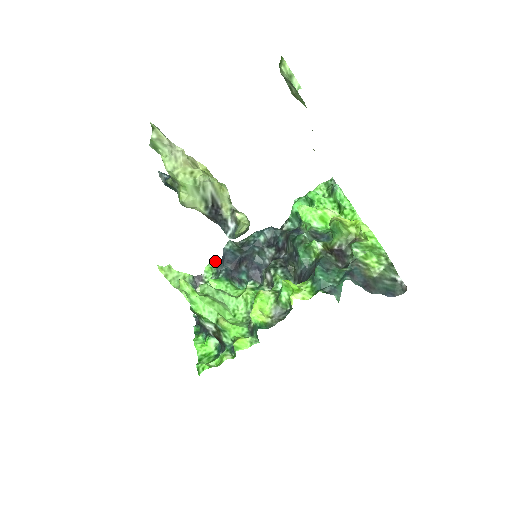
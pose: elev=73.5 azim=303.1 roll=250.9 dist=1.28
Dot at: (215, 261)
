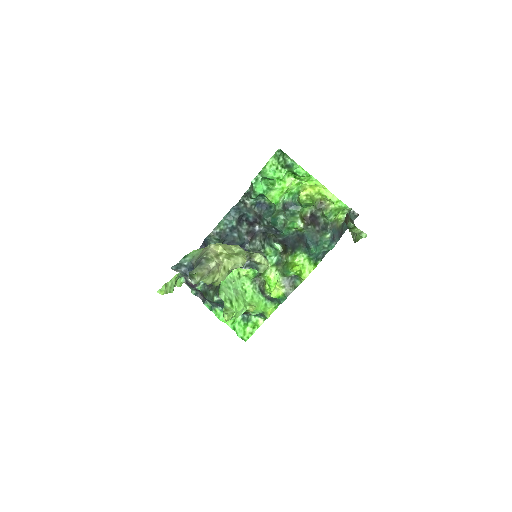
Dot at: occluded
